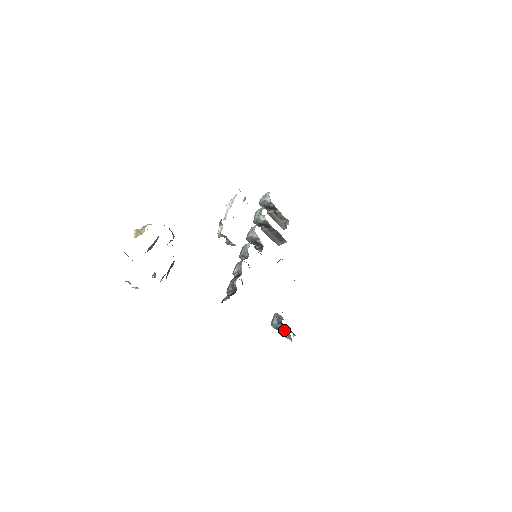
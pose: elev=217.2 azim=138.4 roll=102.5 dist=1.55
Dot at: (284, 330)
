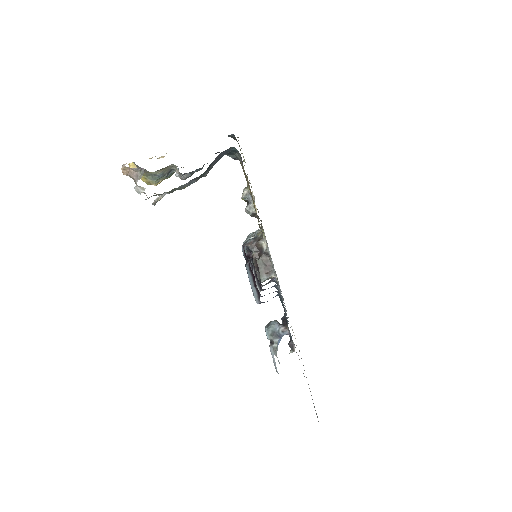
Dot at: (277, 346)
